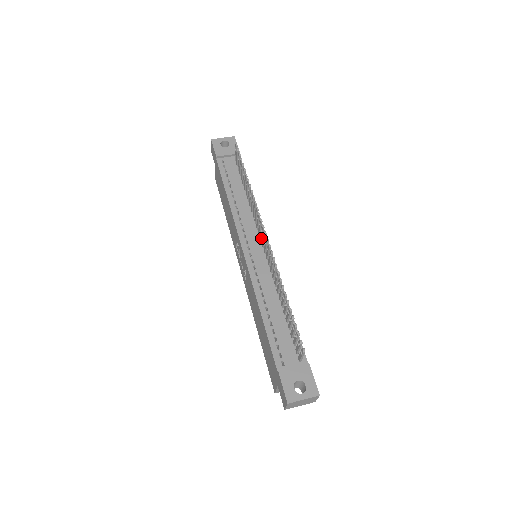
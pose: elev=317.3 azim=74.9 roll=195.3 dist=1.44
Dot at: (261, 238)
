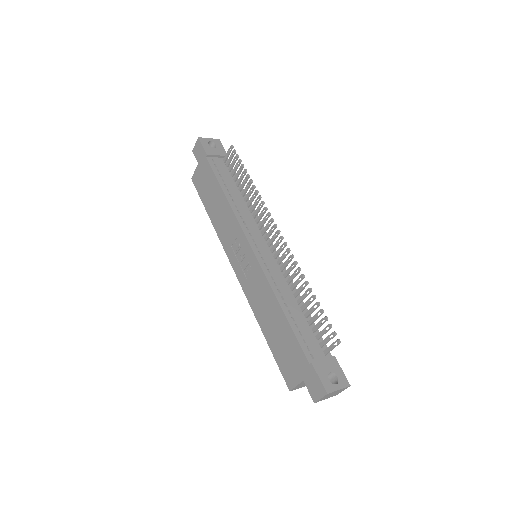
Dot at: (267, 237)
